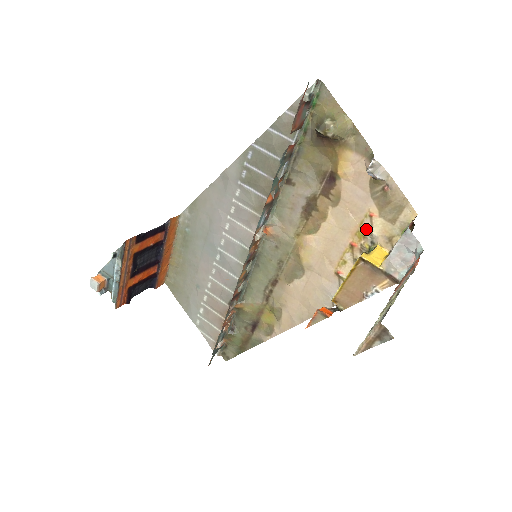
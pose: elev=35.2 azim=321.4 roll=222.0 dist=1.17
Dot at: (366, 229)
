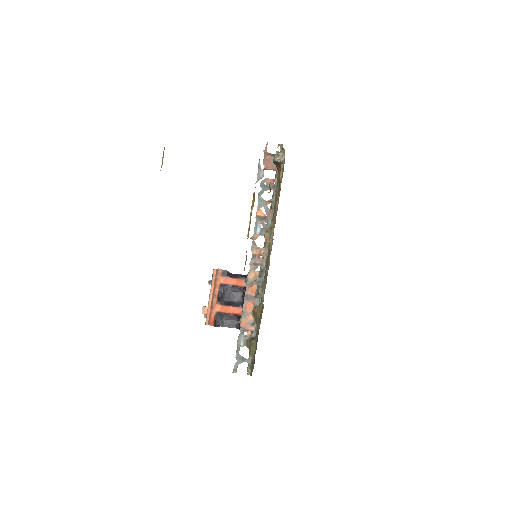
Dot at: occluded
